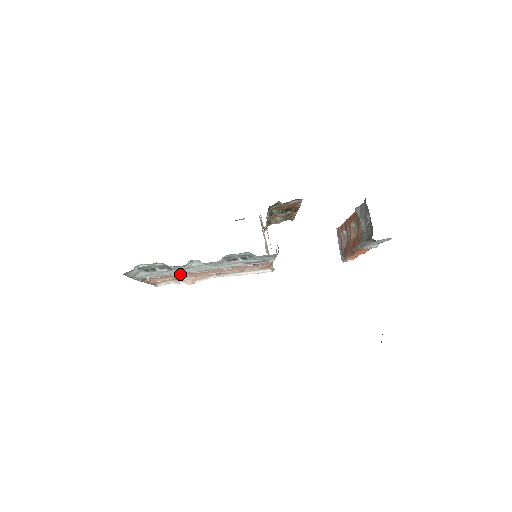
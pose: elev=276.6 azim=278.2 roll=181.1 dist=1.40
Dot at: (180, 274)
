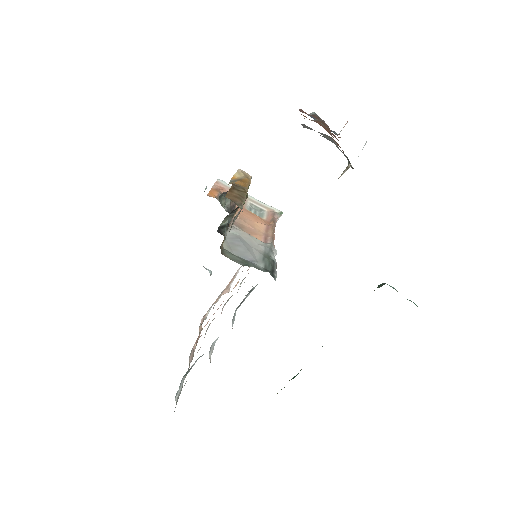
Dot at: (212, 320)
